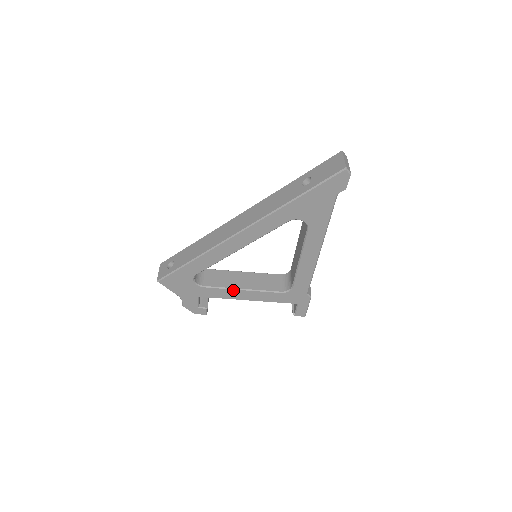
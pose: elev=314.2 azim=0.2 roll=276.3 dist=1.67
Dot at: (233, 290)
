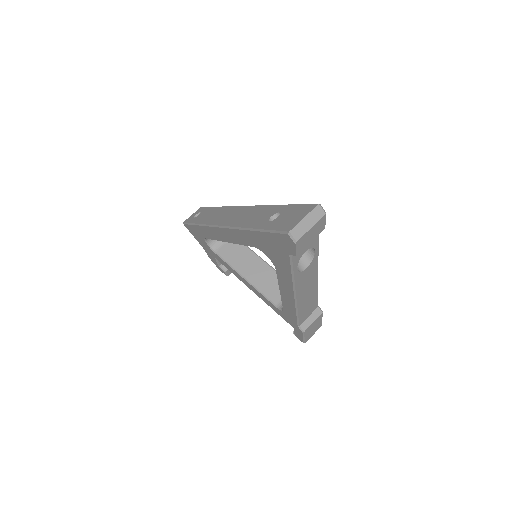
Dot at: (237, 272)
